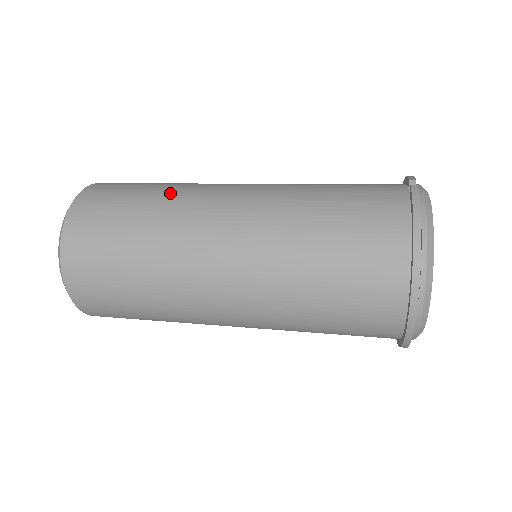
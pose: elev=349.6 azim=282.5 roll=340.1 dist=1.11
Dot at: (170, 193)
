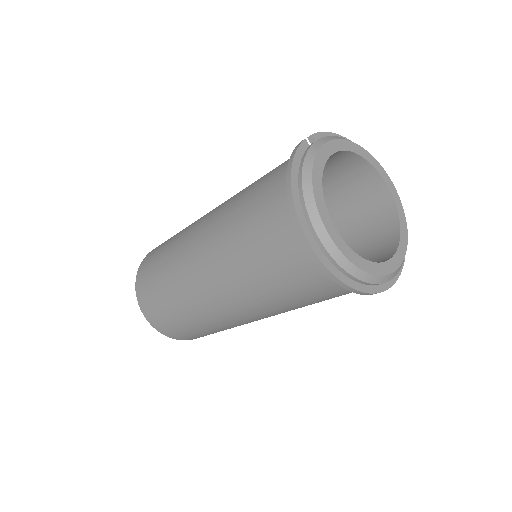
Dot at: (182, 231)
